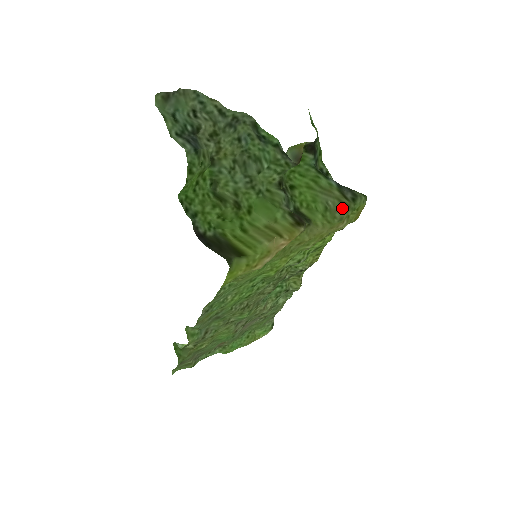
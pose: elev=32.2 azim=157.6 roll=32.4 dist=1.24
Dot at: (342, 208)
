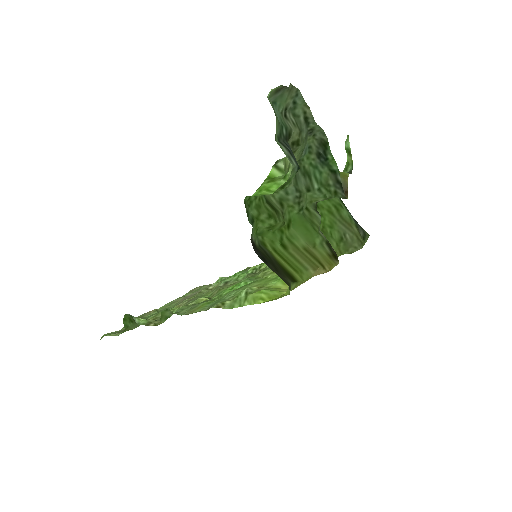
Dot at: (358, 246)
